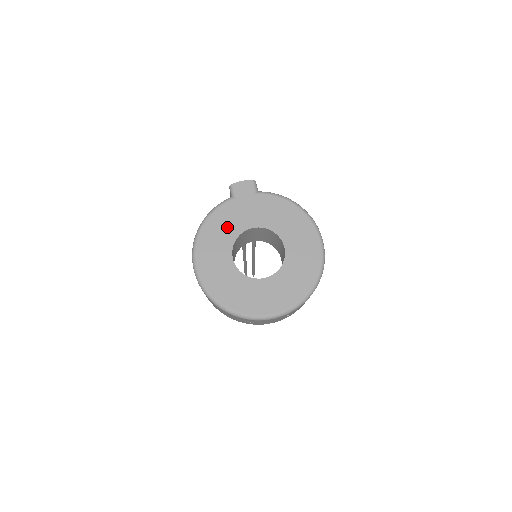
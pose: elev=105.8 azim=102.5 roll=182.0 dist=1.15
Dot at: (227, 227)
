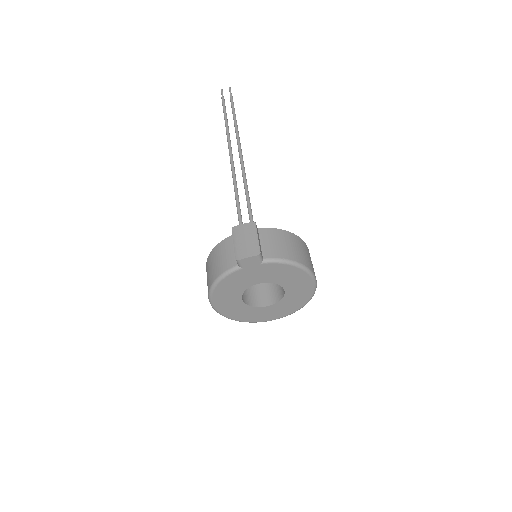
Dot at: (236, 286)
